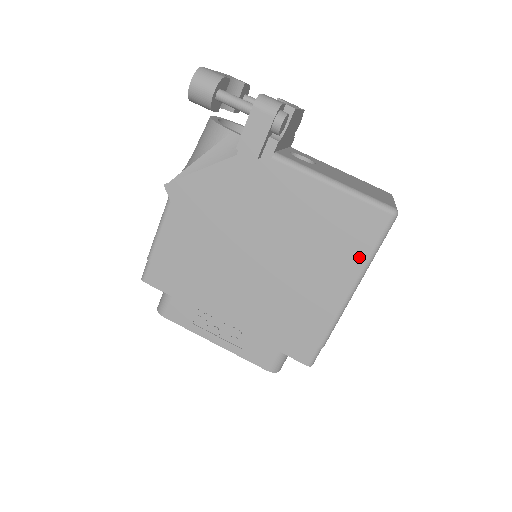
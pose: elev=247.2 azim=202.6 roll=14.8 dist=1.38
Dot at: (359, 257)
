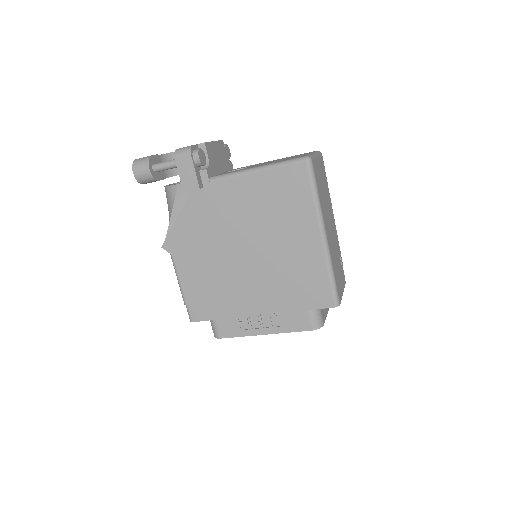
Dot at: (308, 205)
